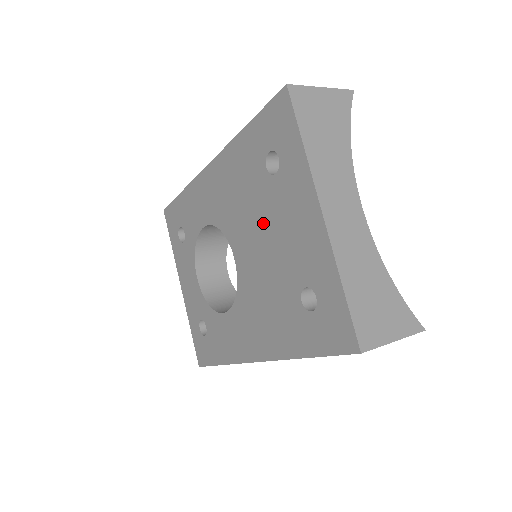
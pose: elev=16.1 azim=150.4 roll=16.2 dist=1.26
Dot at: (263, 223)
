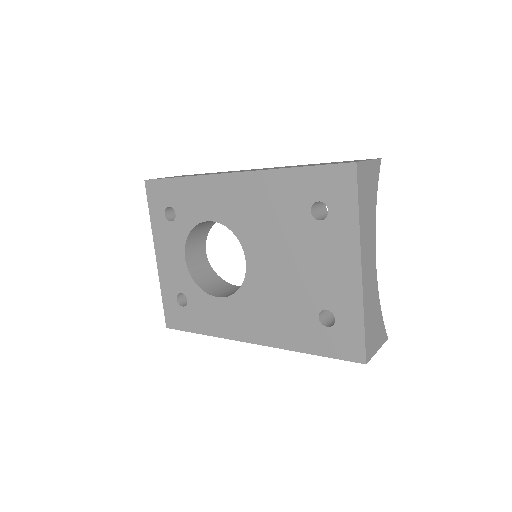
Dot at: (293, 249)
